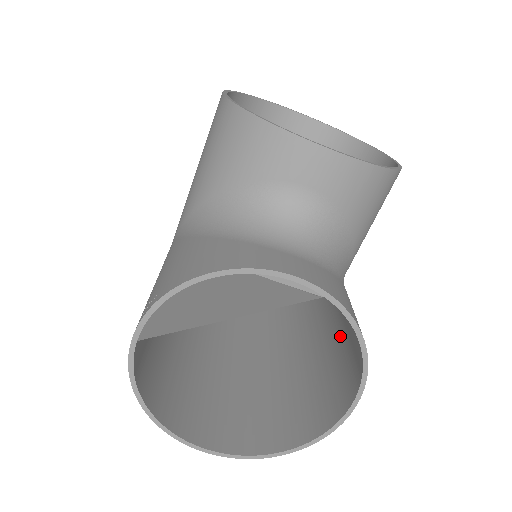
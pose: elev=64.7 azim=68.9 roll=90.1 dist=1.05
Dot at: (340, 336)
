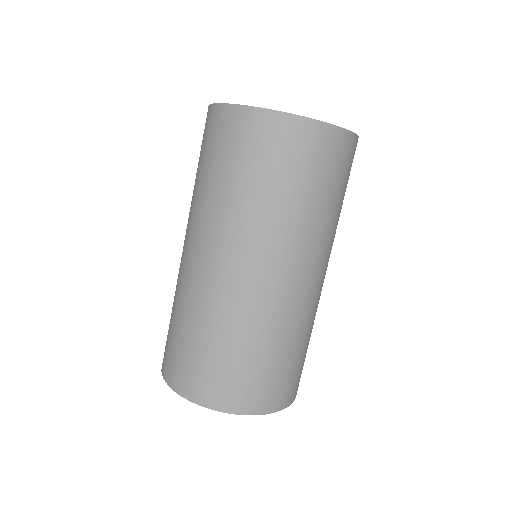
Dot at: occluded
